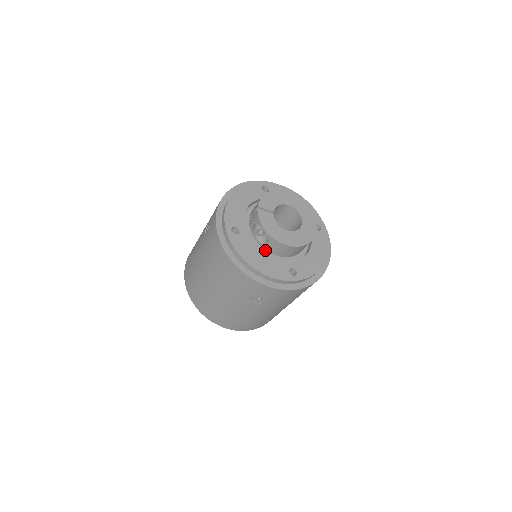
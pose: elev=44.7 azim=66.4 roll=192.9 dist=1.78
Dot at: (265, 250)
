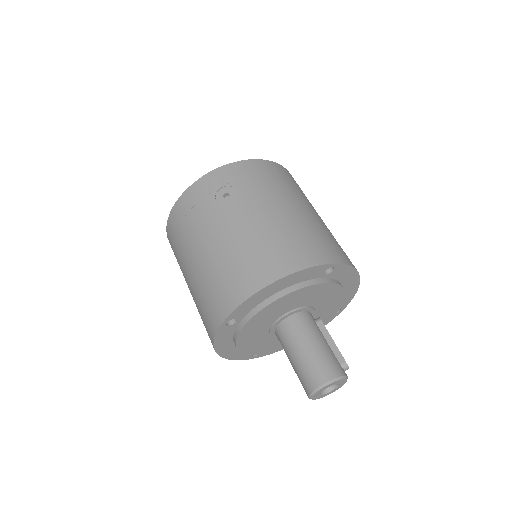
Dot at: occluded
